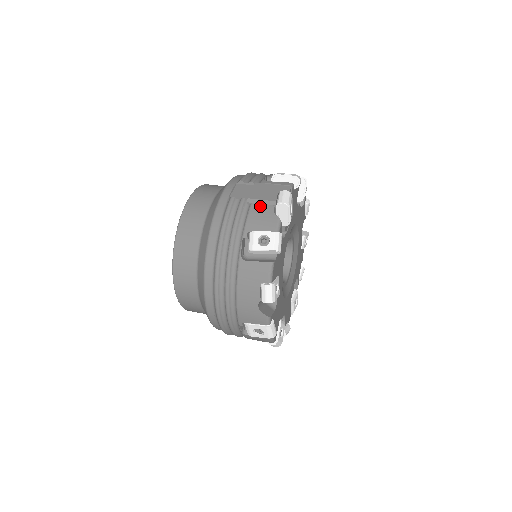
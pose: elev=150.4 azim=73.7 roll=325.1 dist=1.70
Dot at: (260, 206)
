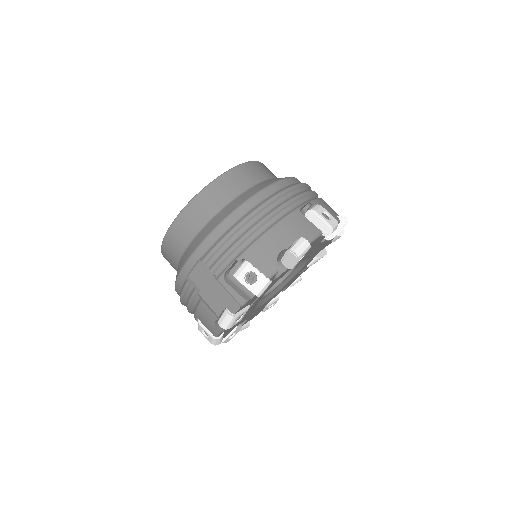
Dot at: (206, 310)
